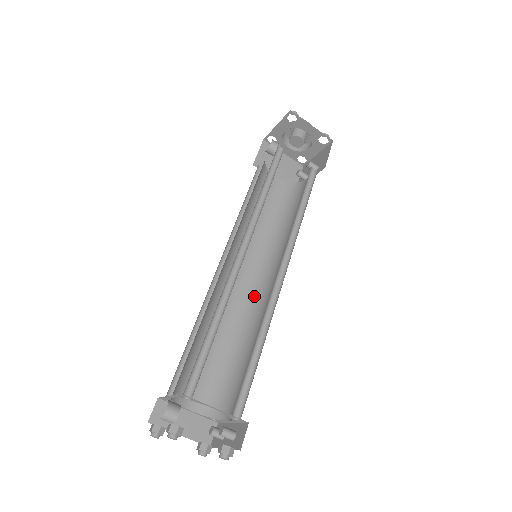
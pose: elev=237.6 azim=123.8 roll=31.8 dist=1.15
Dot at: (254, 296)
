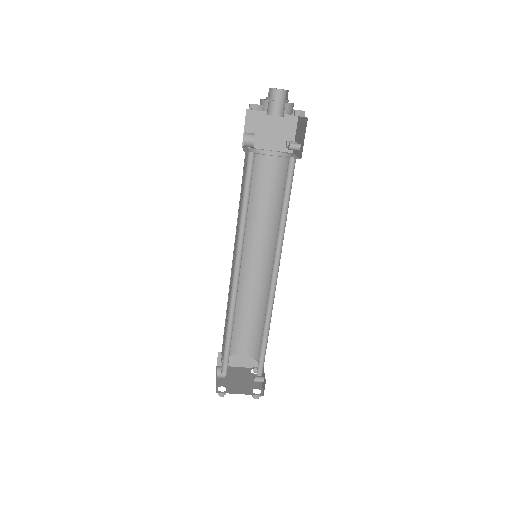
Dot at: (267, 276)
